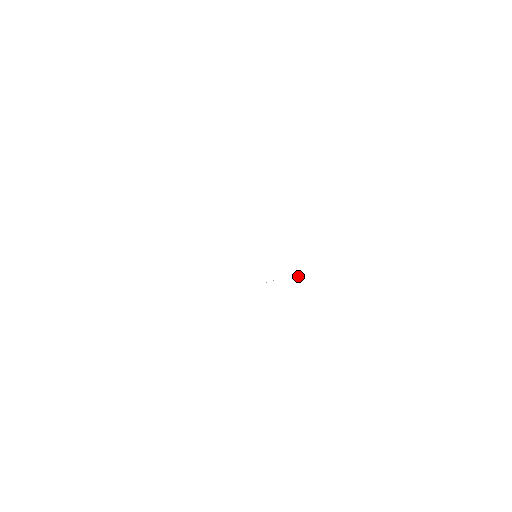
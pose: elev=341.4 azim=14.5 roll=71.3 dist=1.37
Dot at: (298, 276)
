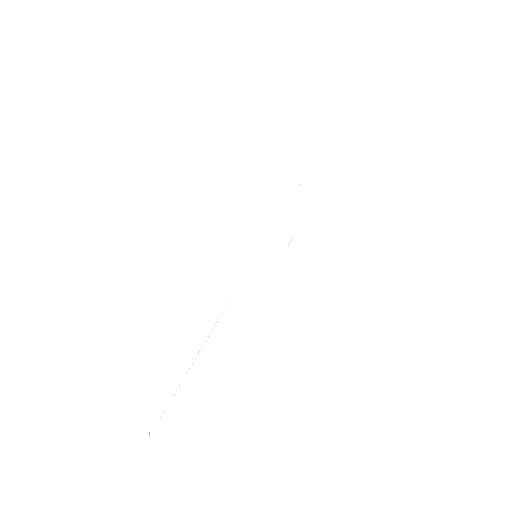
Dot at: occluded
